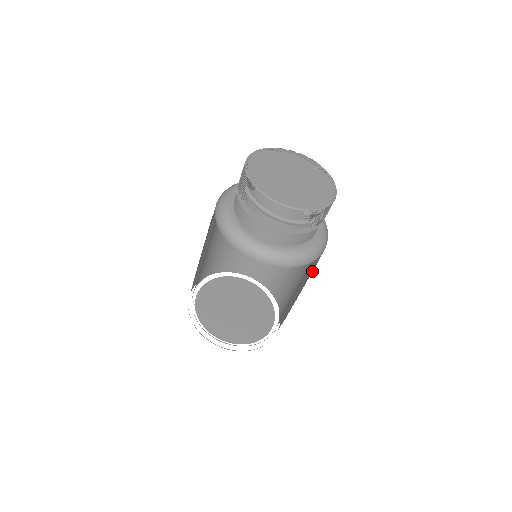
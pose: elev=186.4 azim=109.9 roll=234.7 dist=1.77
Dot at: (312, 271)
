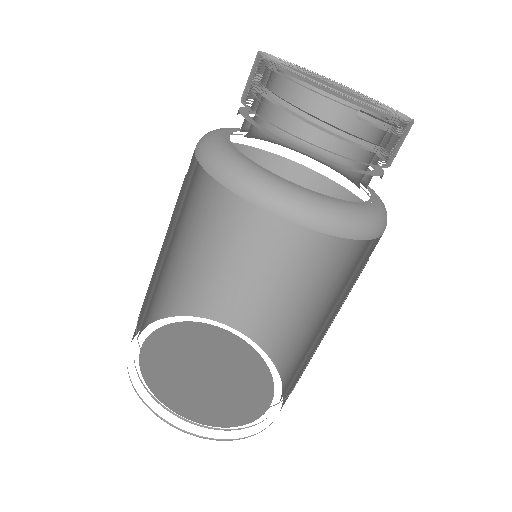
Dot at: occluded
